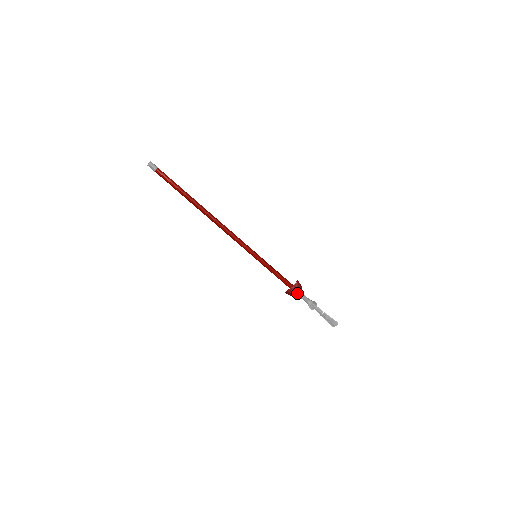
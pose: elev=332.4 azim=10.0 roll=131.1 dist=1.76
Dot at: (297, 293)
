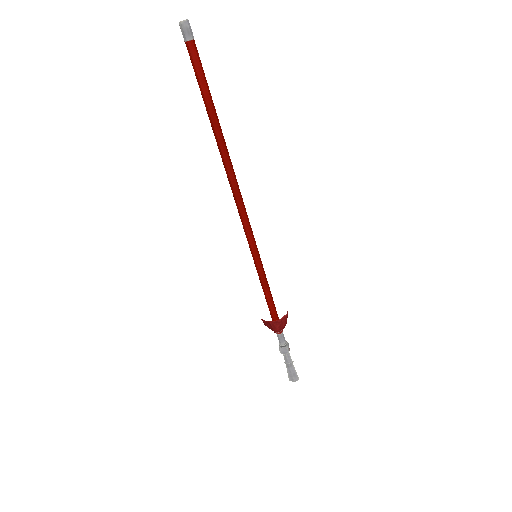
Dot at: (279, 329)
